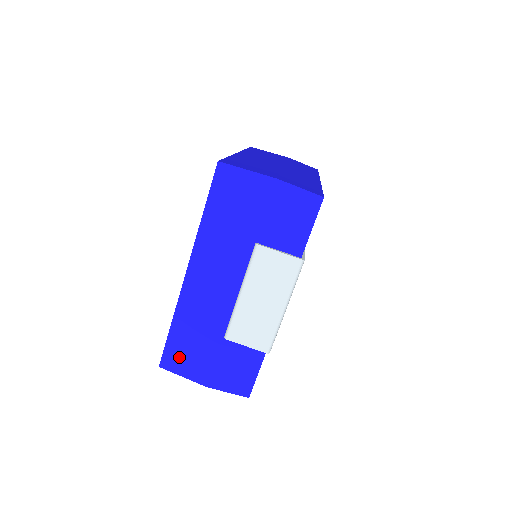
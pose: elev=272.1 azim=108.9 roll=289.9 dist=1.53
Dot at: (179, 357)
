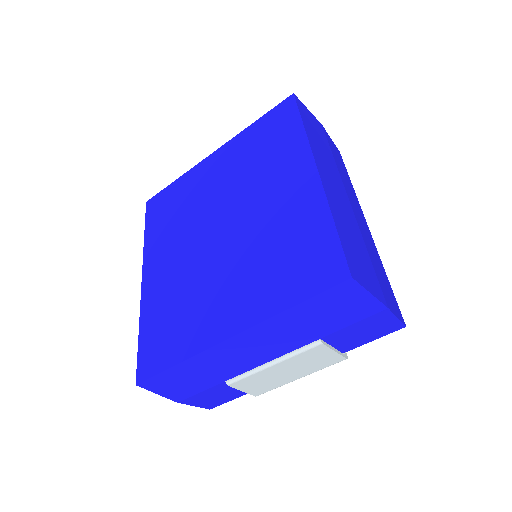
Dot at: (165, 384)
